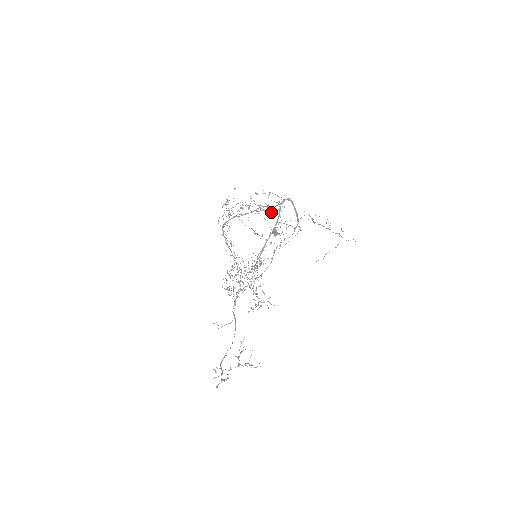
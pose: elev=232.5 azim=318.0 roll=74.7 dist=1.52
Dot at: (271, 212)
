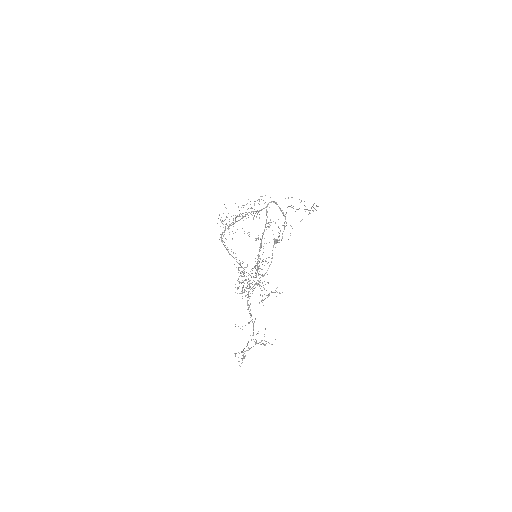
Dot at: (257, 213)
